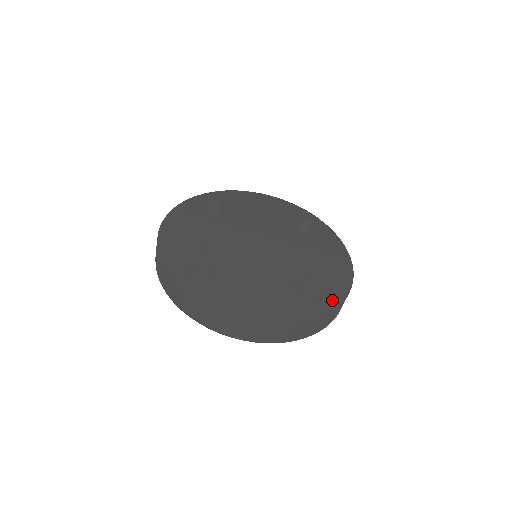
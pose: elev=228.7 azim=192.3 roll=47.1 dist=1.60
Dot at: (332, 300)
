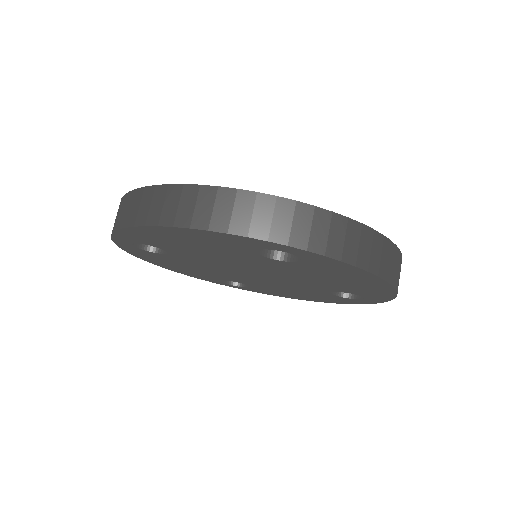
Dot at: occluded
